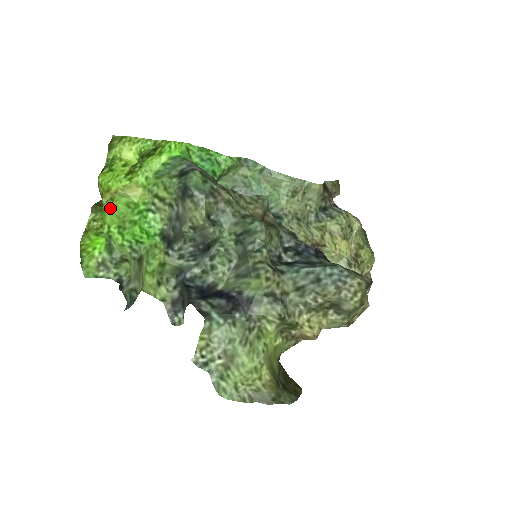
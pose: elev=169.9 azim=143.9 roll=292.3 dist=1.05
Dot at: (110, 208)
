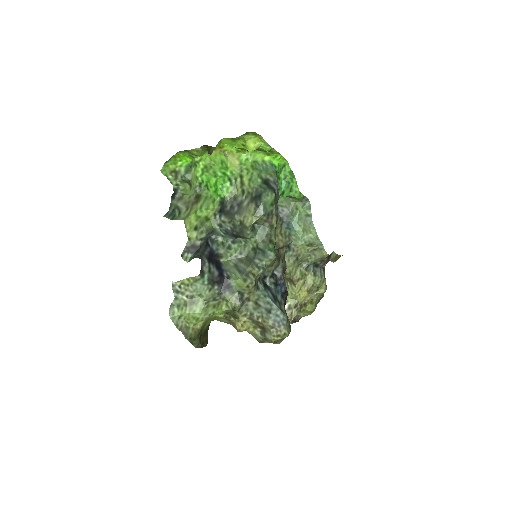
Dot at: occluded
